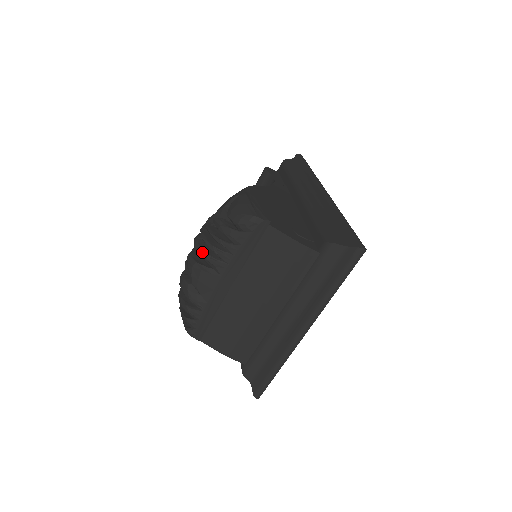
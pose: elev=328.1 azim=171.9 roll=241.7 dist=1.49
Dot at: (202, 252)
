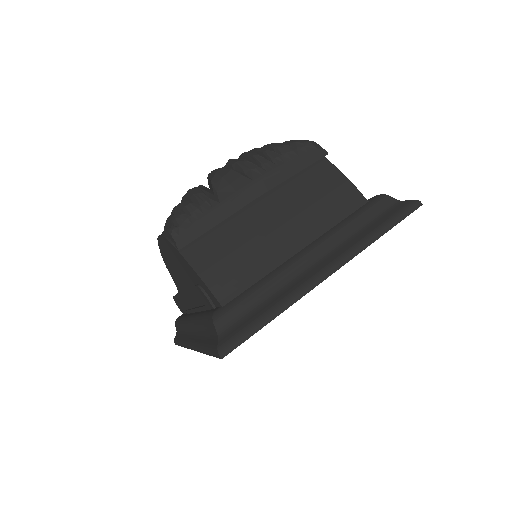
Dot at: (239, 159)
